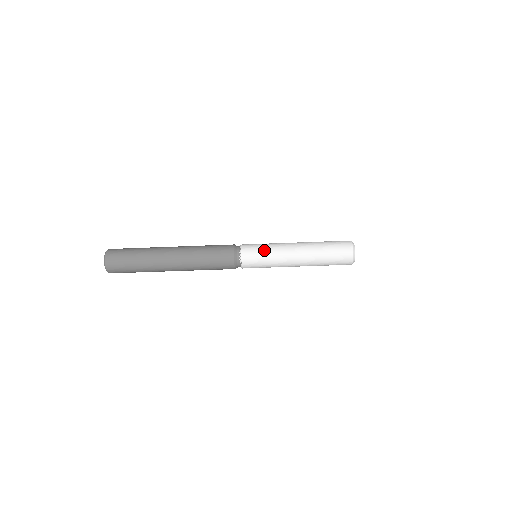
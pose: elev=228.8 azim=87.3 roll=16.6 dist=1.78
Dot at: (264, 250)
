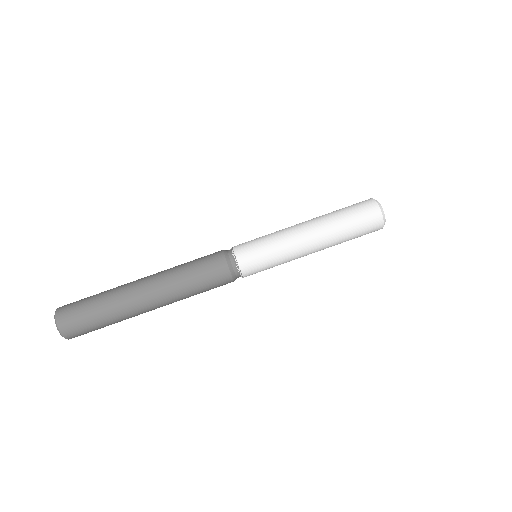
Dot at: (262, 238)
